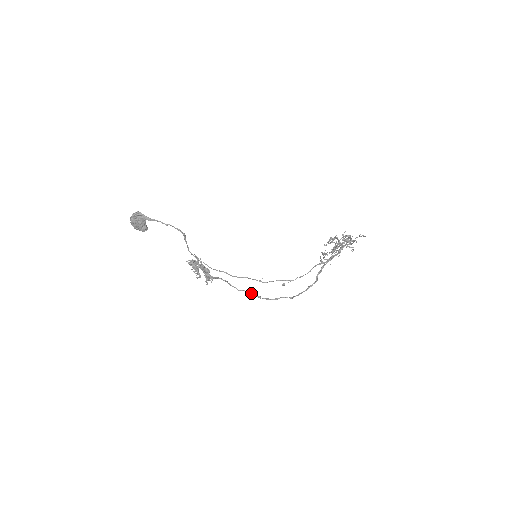
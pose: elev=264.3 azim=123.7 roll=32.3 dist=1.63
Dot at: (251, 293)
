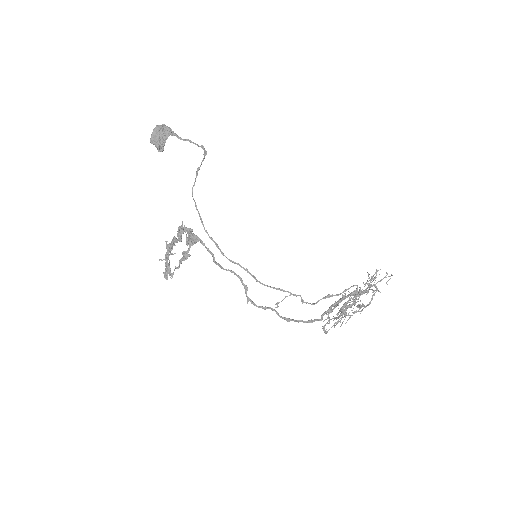
Dot at: occluded
